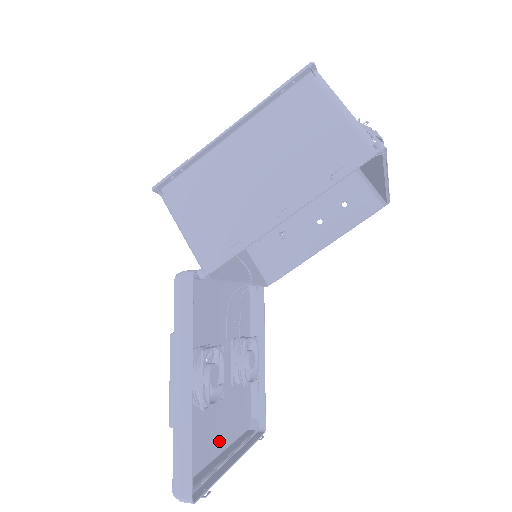
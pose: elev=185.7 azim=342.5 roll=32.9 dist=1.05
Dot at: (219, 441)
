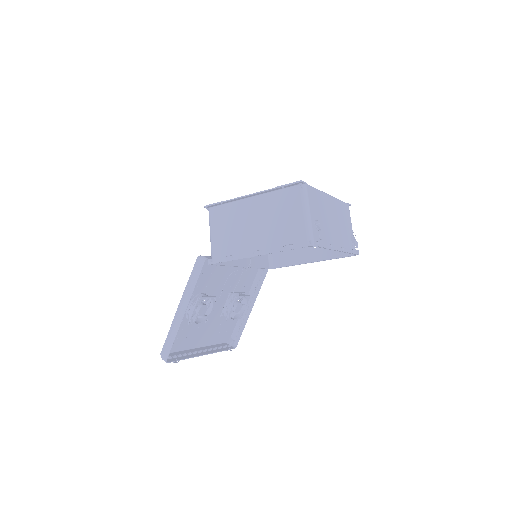
Dot at: (200, 341)
